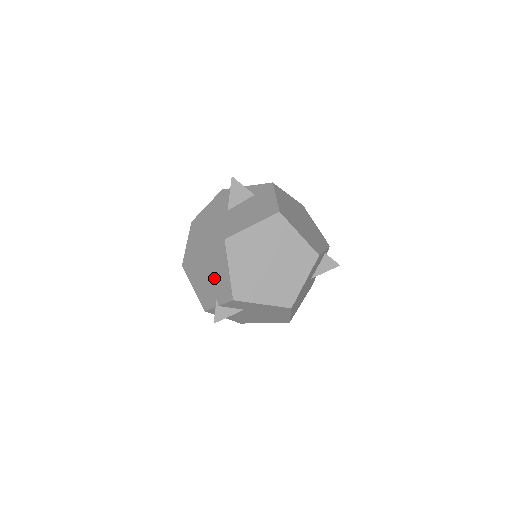
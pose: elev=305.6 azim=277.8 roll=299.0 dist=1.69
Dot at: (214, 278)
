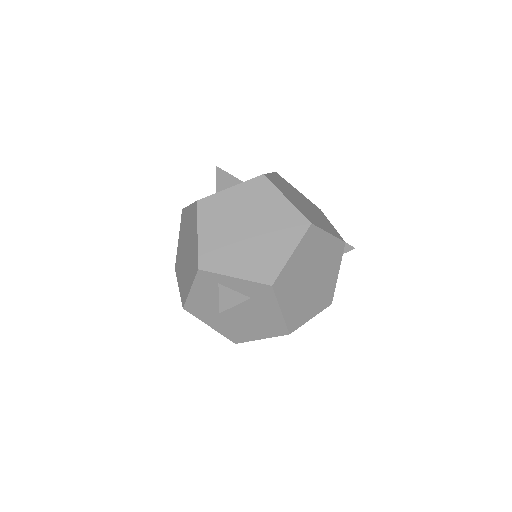
Dot at: occluded
